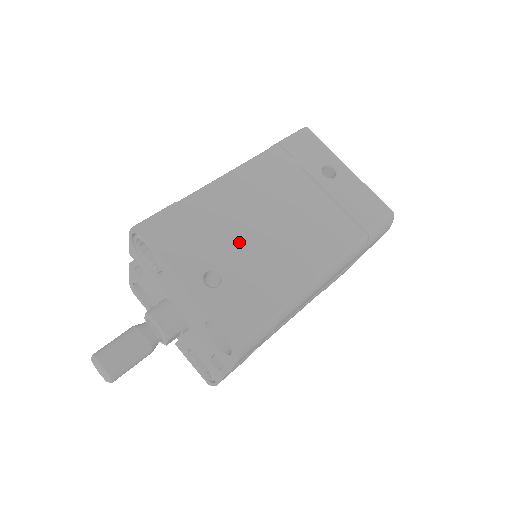
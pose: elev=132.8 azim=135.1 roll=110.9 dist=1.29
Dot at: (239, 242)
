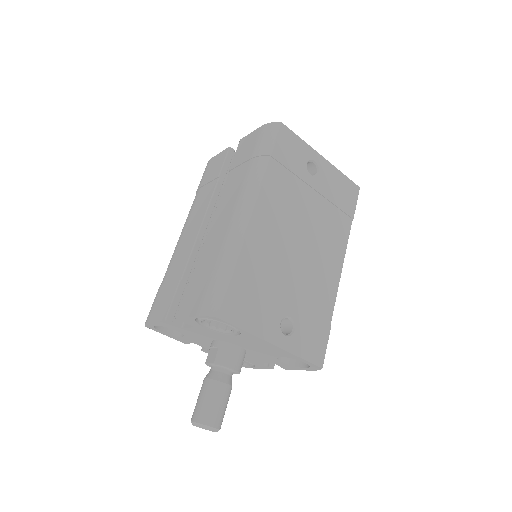
Dot at: (288, 282)
